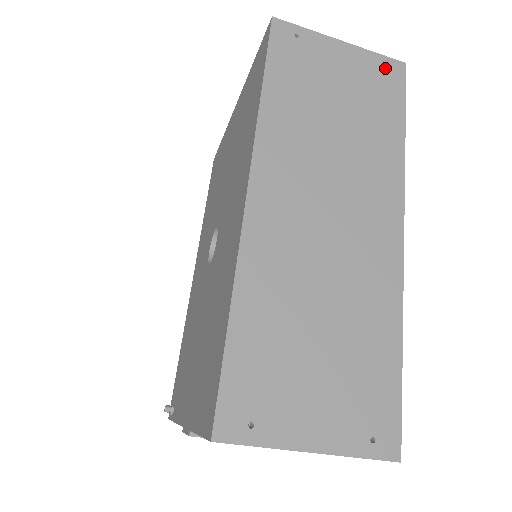
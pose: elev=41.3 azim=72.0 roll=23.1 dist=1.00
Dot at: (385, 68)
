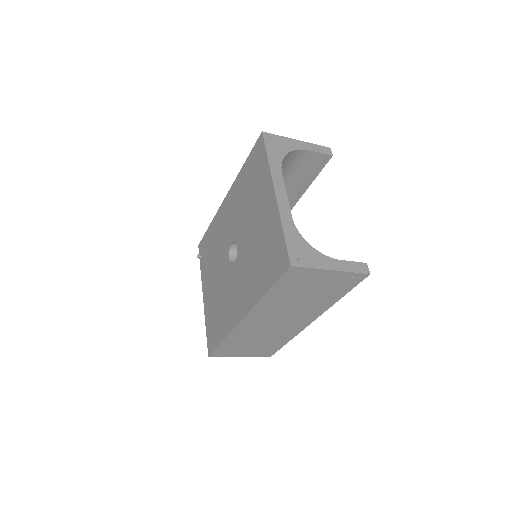
Dot at: (353, 278)
